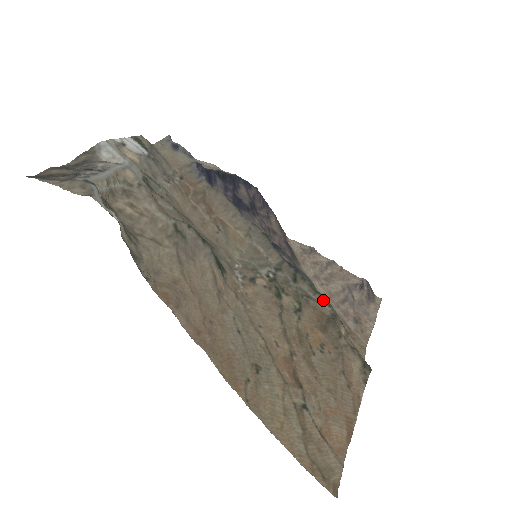
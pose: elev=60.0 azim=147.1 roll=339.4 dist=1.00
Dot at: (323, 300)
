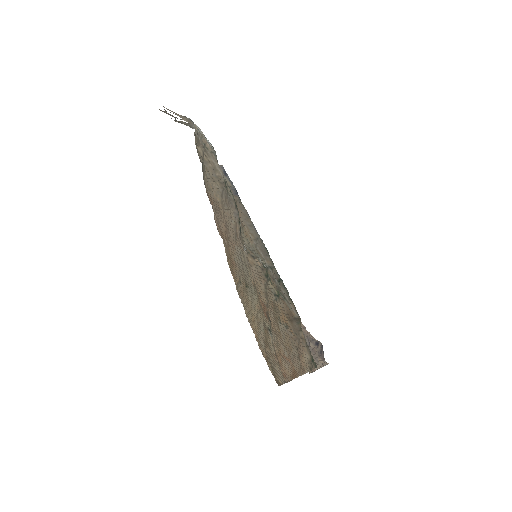
Dot at: (294, 308)
